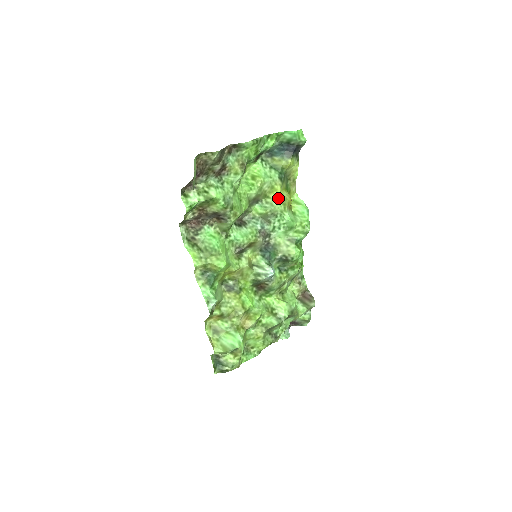
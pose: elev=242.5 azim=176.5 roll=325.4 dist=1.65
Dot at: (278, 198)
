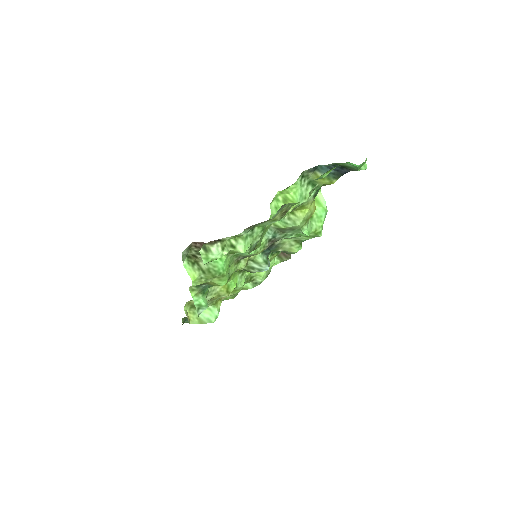
Dot at: (304, 216)
